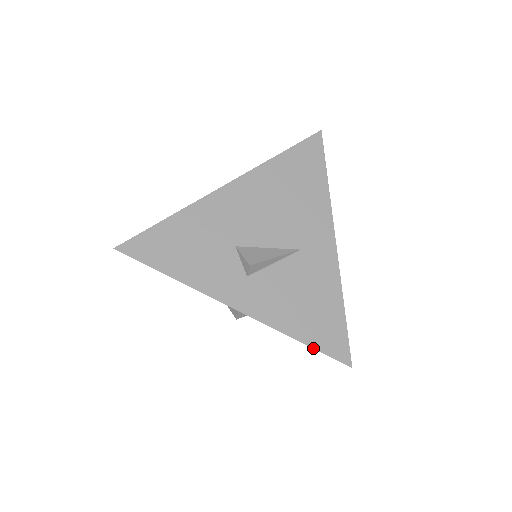
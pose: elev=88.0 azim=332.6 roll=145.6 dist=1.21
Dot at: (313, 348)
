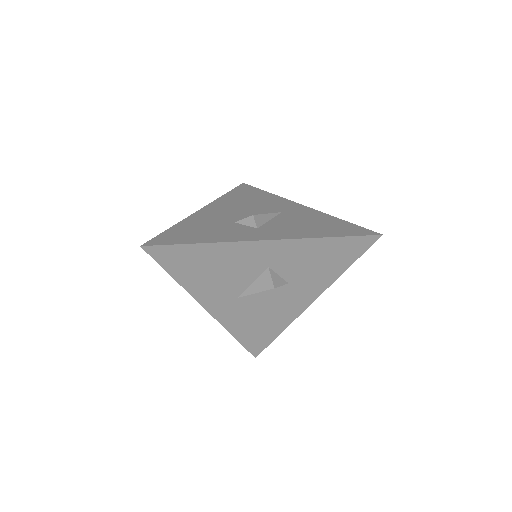
Dot at: (343, 236)
